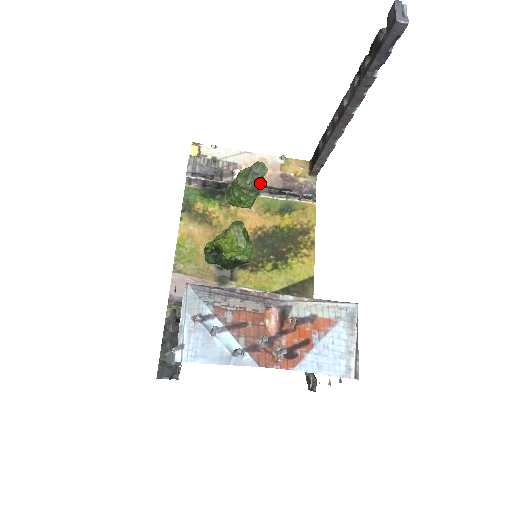
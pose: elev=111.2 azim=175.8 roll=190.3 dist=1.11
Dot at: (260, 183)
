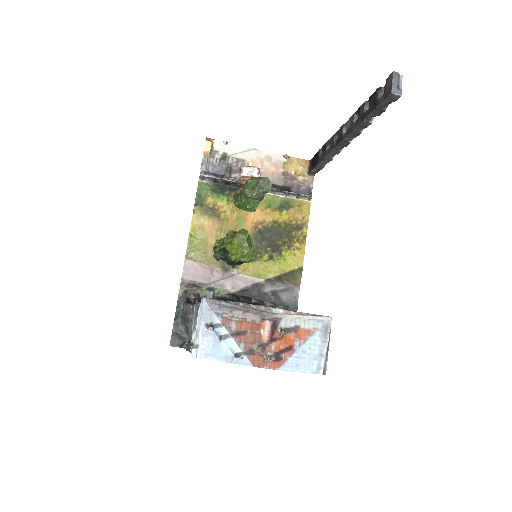
Dot at: (264, 194)
